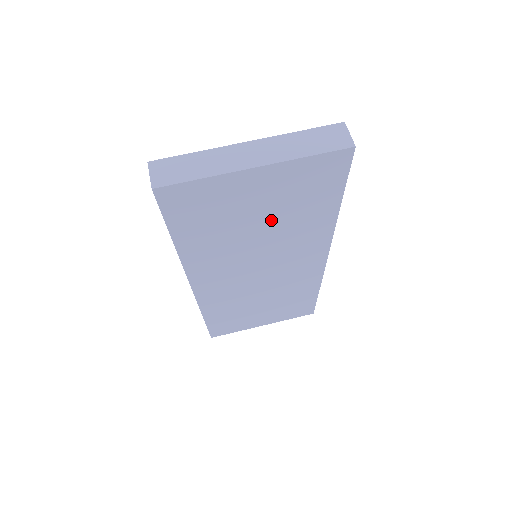
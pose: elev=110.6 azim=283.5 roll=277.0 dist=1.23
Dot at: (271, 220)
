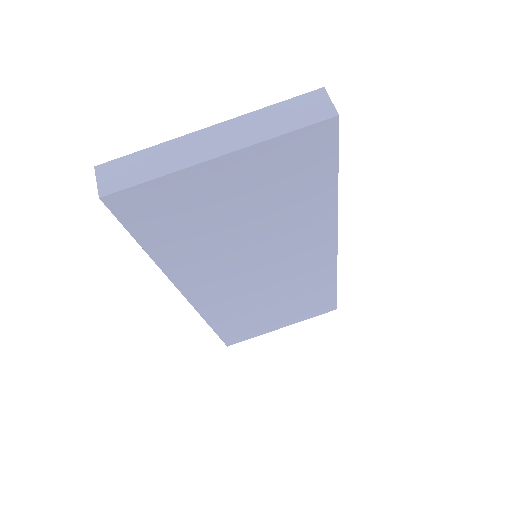
Dot at: (257, 216)
